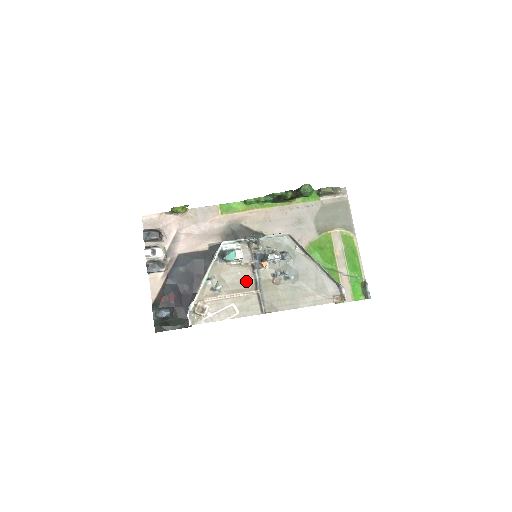
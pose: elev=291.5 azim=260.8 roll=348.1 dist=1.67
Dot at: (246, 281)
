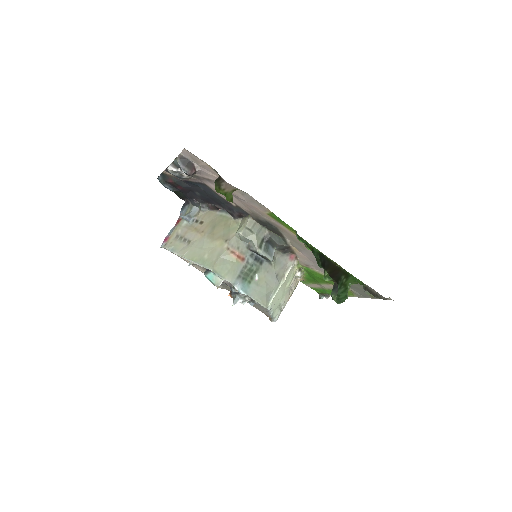
Dot at: occluded
